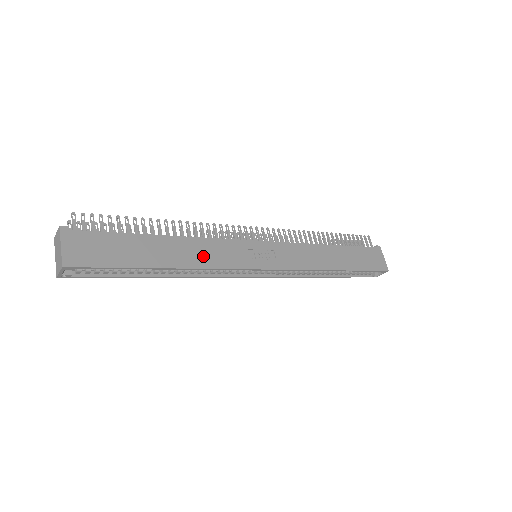
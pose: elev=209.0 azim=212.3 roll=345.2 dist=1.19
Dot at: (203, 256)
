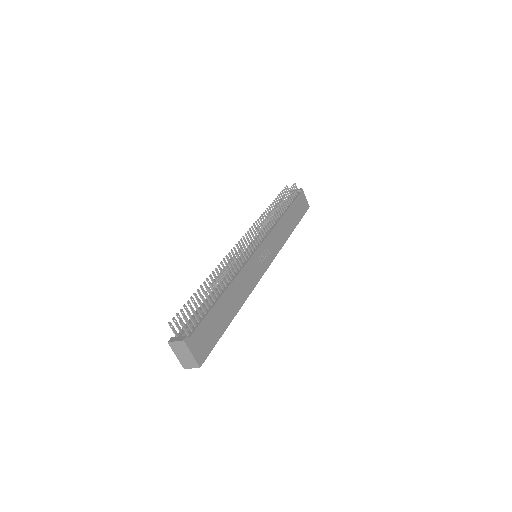
Dot at: (244, 288)
